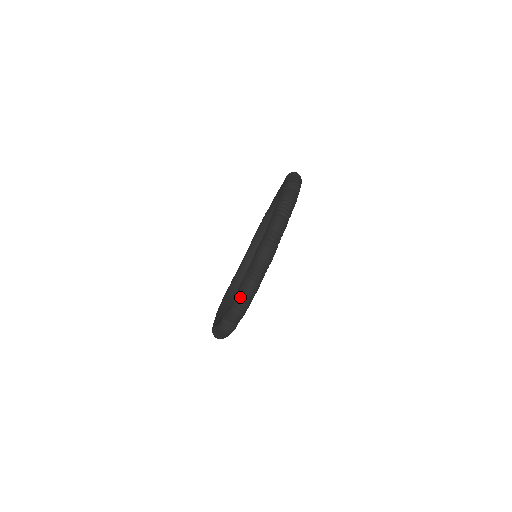
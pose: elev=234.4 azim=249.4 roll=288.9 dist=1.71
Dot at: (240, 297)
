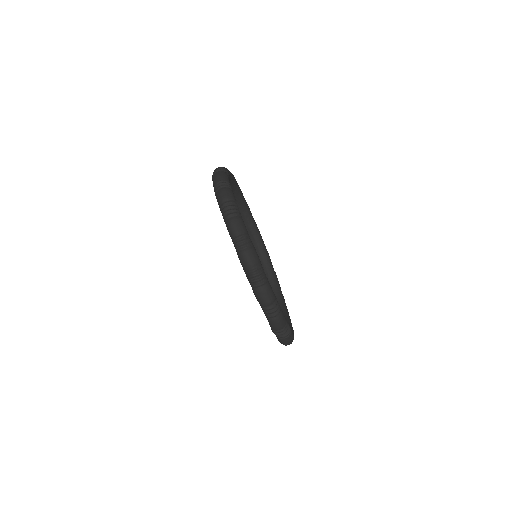
Dot at: (265, 308)
